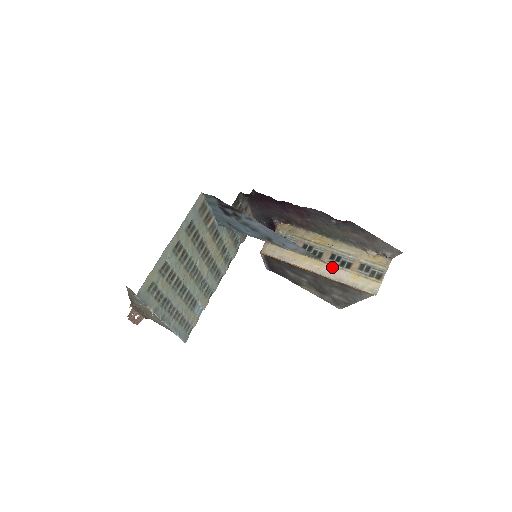
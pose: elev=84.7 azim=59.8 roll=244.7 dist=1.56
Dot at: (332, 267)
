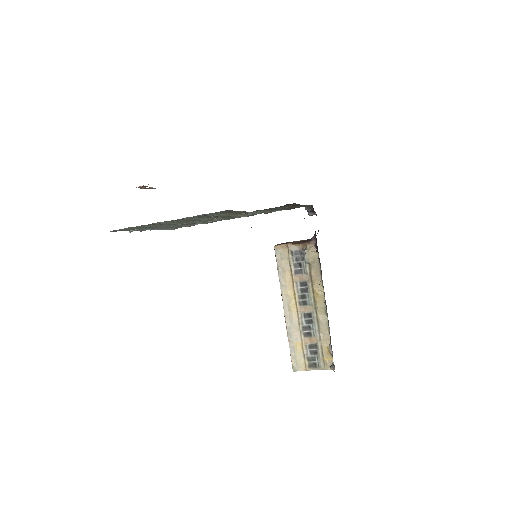
Dot at: (297, 321)
